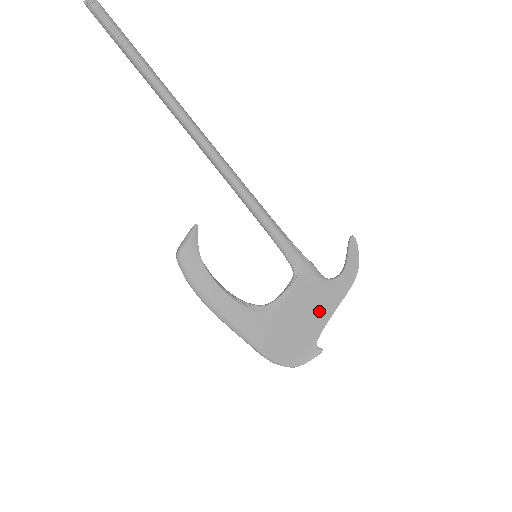
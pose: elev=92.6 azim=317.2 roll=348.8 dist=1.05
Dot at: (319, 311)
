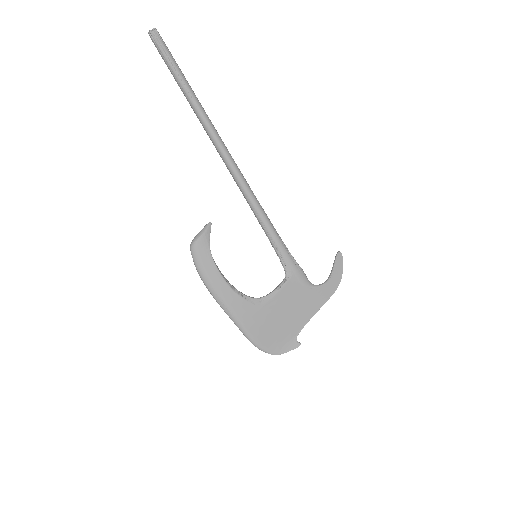
Dot at: (302, 311)
